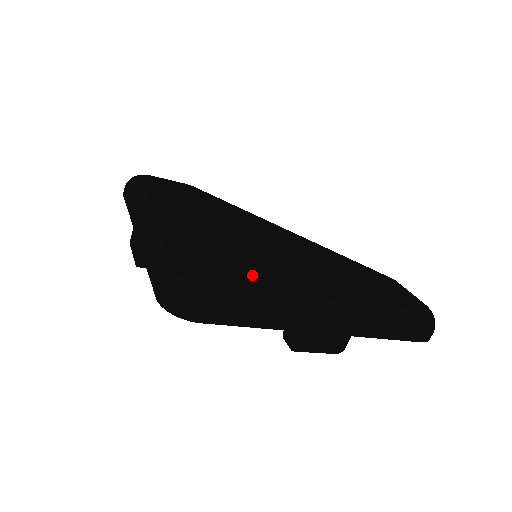
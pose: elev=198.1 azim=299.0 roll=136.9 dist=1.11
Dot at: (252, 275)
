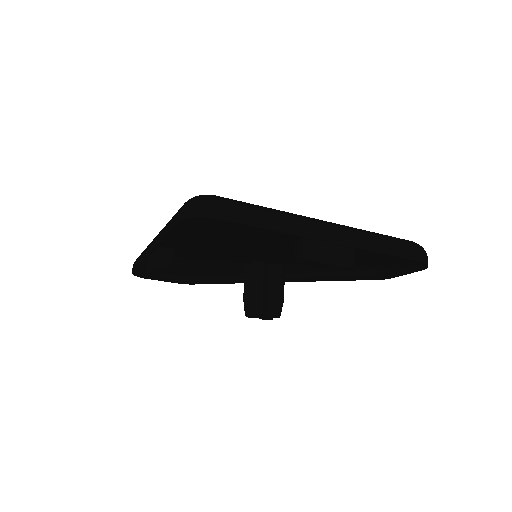
Dot at: occluded
